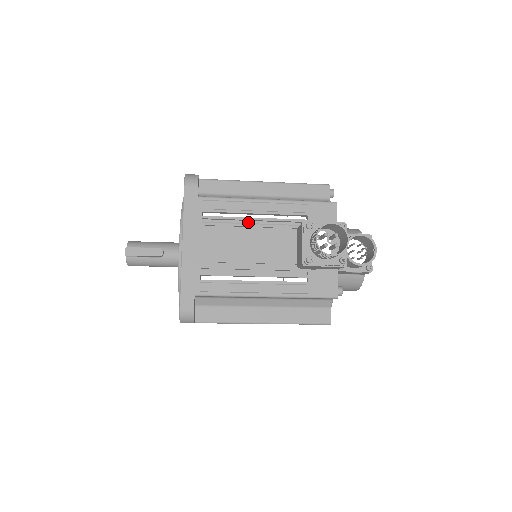
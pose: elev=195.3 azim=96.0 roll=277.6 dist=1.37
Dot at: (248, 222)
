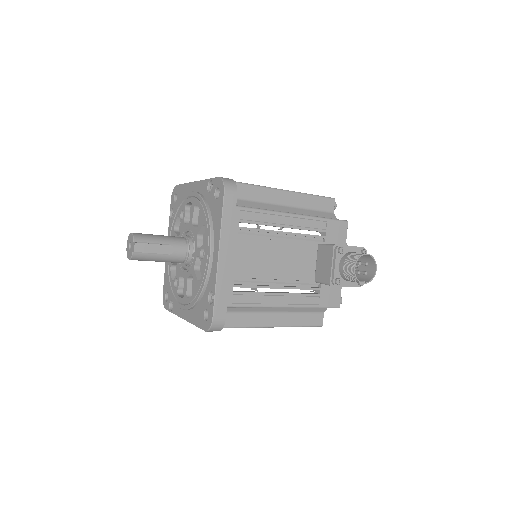
Dot at: (276, 235)
